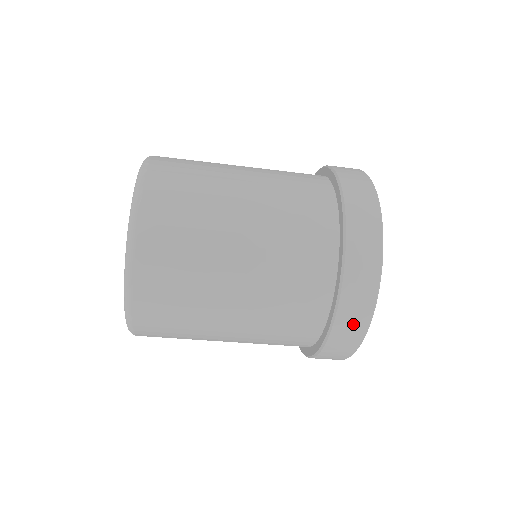
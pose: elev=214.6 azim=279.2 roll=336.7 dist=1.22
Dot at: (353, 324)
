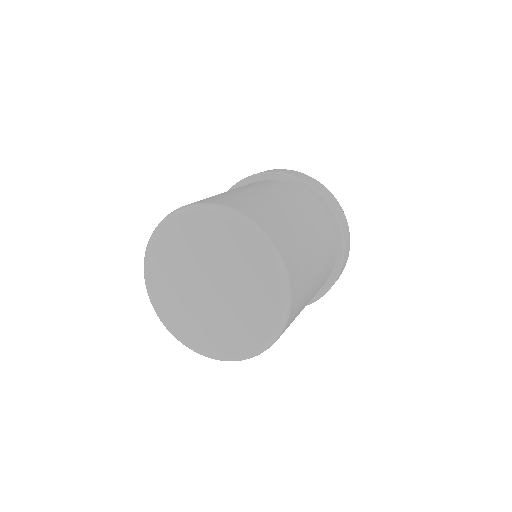
Dot at: occluded
